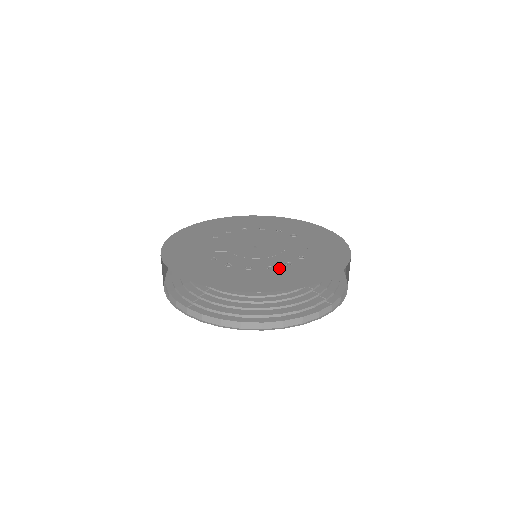
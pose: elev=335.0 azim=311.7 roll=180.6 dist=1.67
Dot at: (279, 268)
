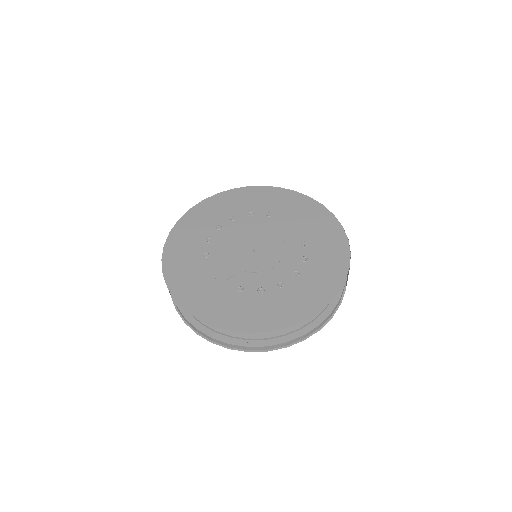
Dot at: (303, 270)
